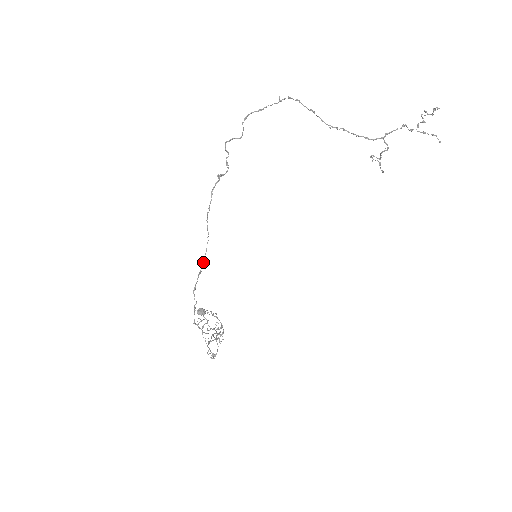
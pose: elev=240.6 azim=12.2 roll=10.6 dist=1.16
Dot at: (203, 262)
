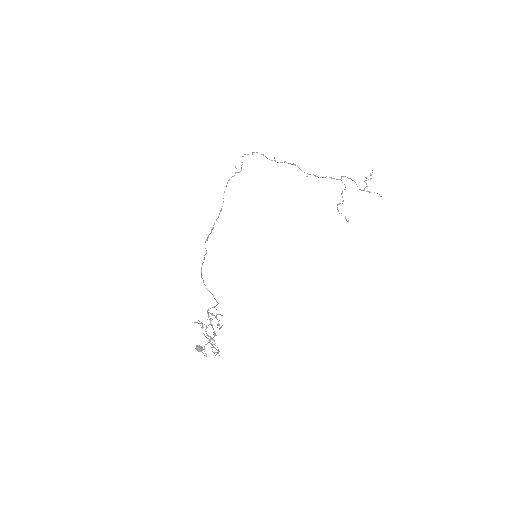
Dot at: (217, 218)
